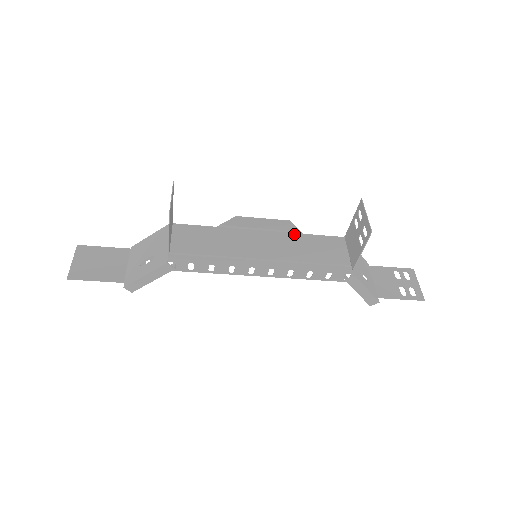
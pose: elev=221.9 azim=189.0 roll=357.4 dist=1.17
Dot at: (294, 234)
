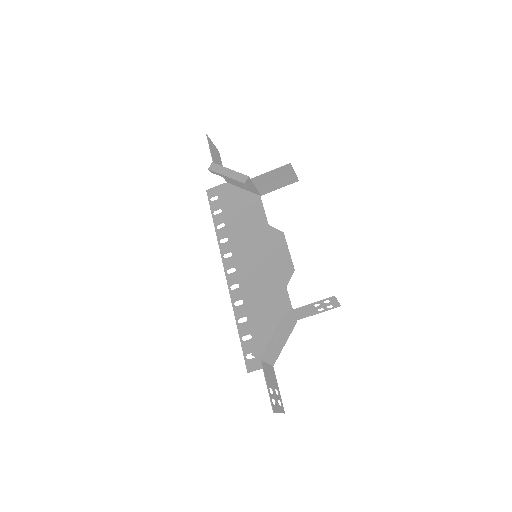
Dot at: (283, 280)
